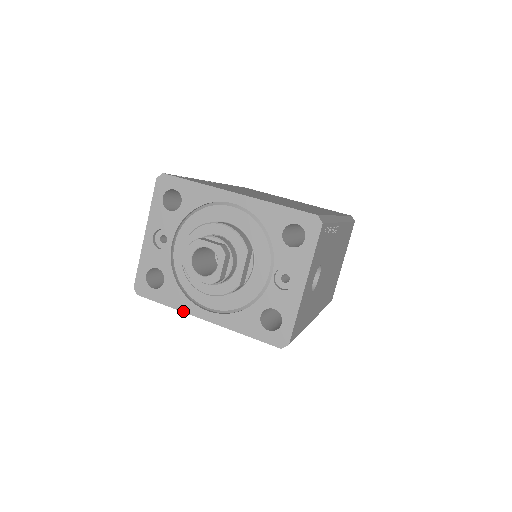
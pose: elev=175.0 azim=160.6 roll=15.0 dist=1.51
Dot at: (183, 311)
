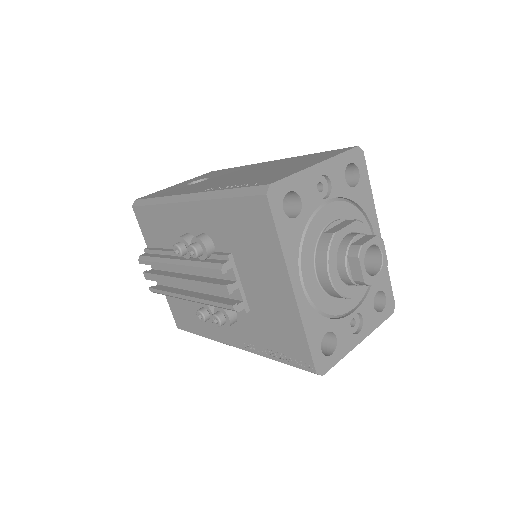
Dot at: (286, 261)
